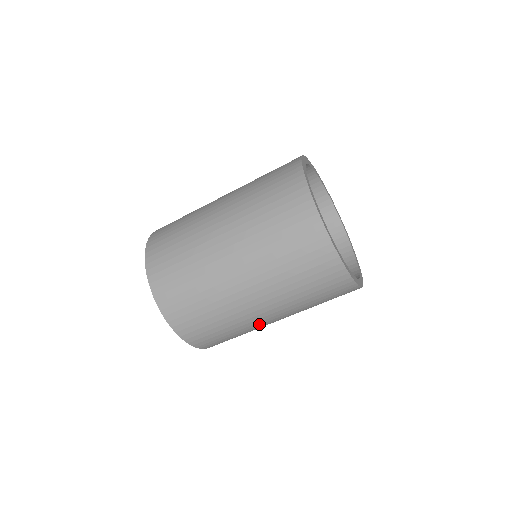
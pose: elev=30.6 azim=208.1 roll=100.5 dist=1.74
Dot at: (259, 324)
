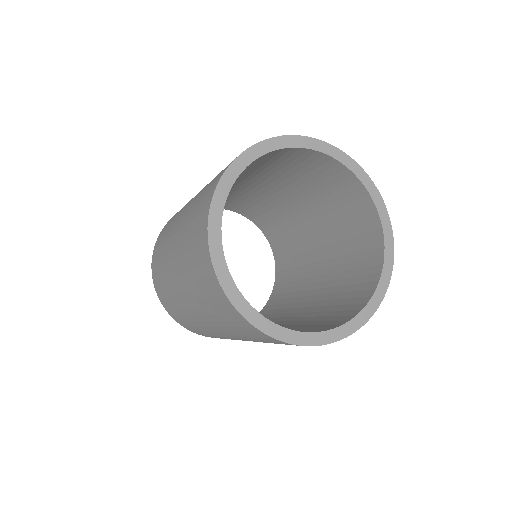
Dot at: occluded
